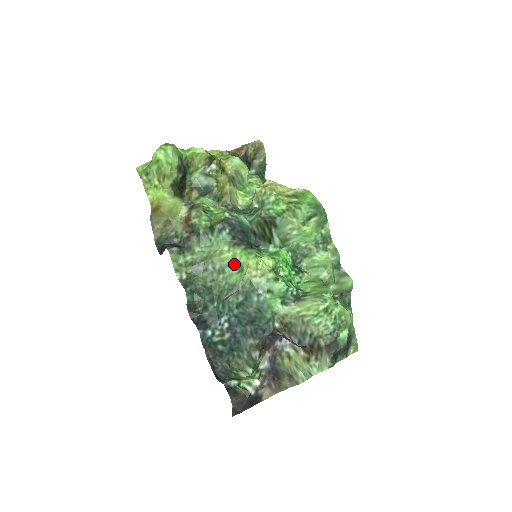
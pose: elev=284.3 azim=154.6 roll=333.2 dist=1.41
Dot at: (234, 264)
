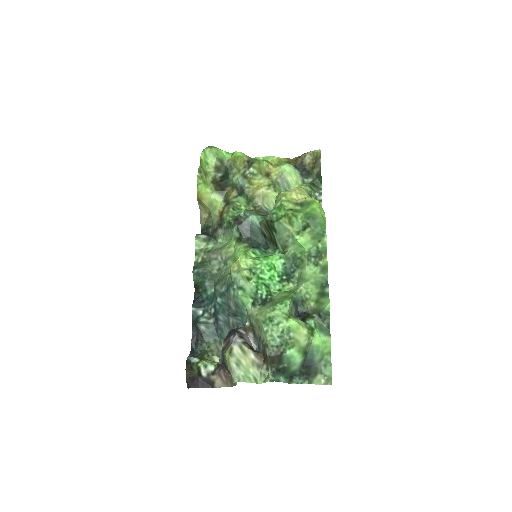
Dot at: (233, 258)
